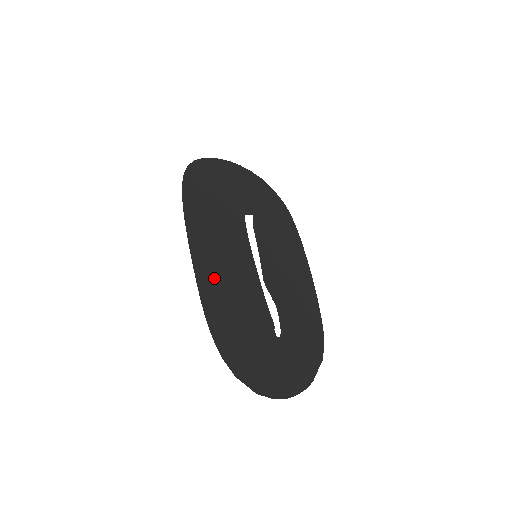
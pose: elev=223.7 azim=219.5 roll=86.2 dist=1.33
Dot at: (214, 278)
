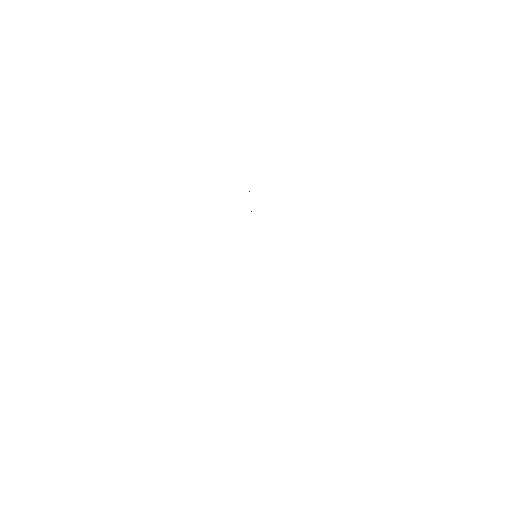
Dot at: occluded
